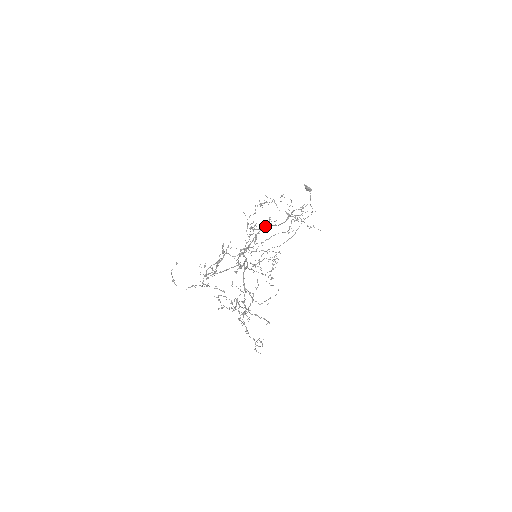
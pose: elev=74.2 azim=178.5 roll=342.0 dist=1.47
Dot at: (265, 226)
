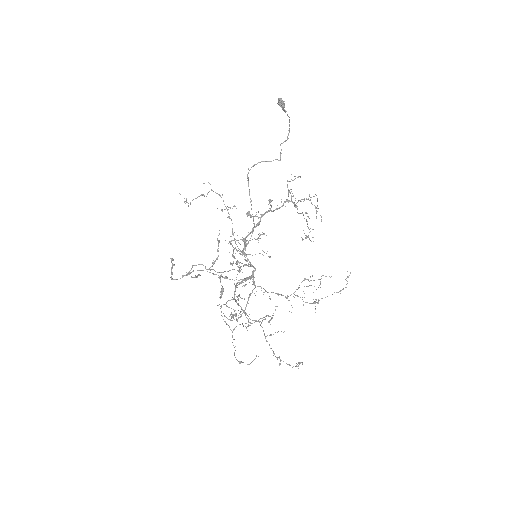
Dot at: occluded
